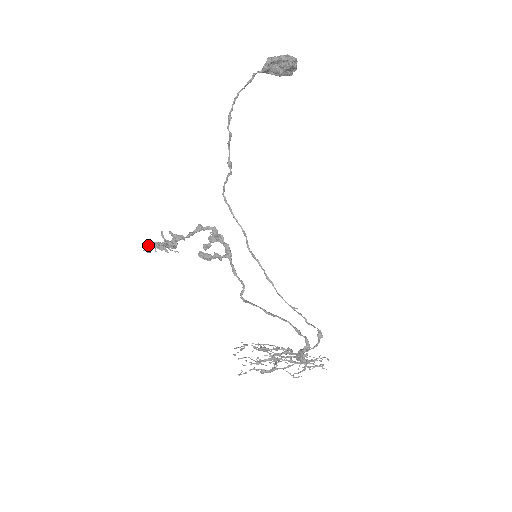
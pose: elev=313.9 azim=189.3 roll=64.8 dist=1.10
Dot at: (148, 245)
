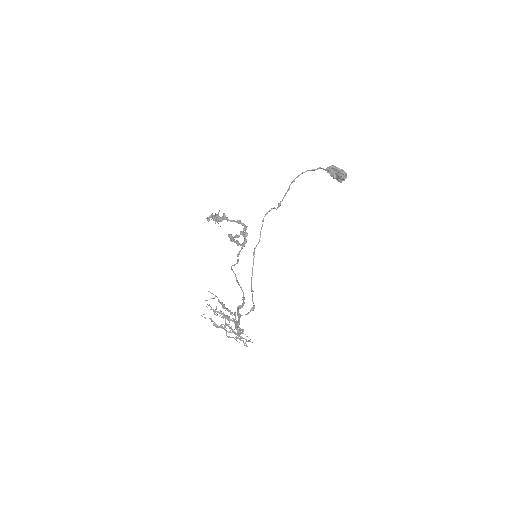
Dot at: (210, 216)
